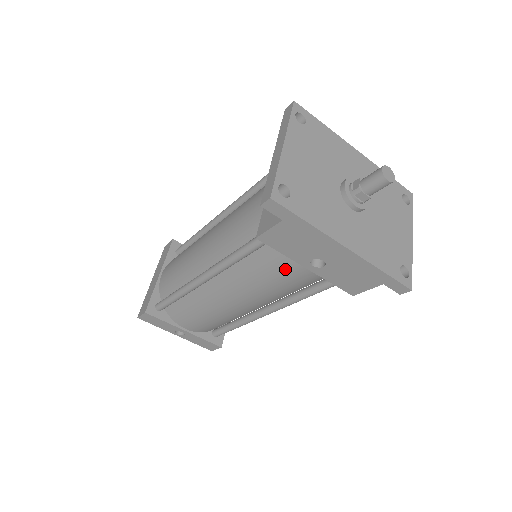
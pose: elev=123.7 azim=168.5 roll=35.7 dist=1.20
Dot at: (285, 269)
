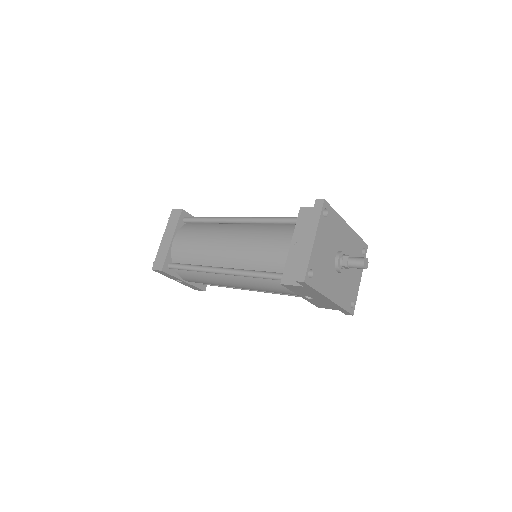
Dot at: (285, 291)
